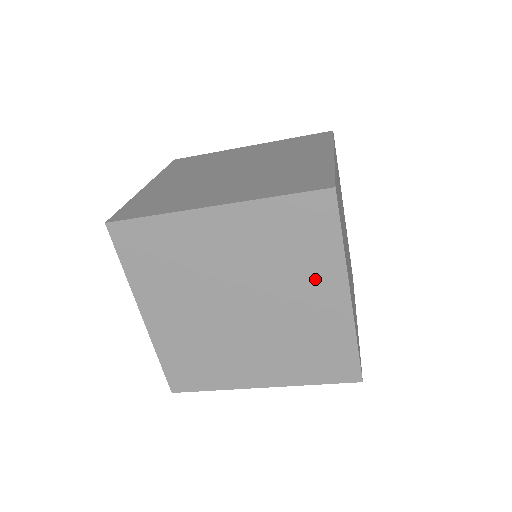
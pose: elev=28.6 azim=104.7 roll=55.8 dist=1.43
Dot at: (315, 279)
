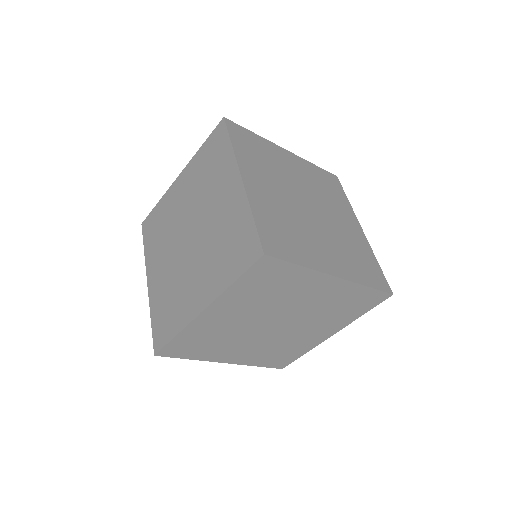
Dot at: (305, 288)
